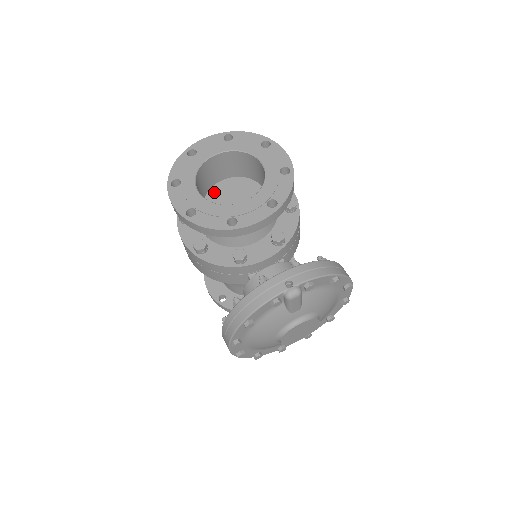
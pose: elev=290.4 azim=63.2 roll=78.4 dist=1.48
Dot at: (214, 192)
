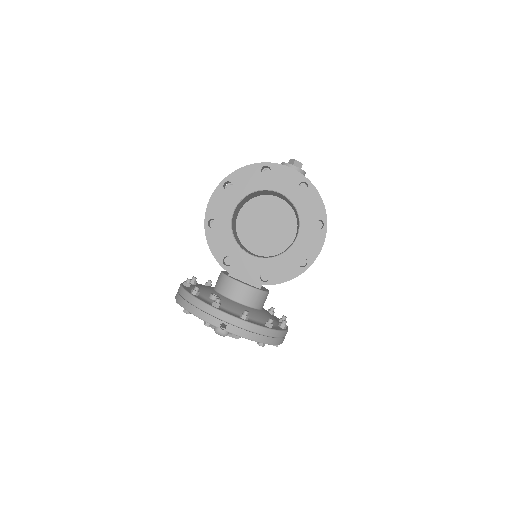
Dot at: (263, 201)
